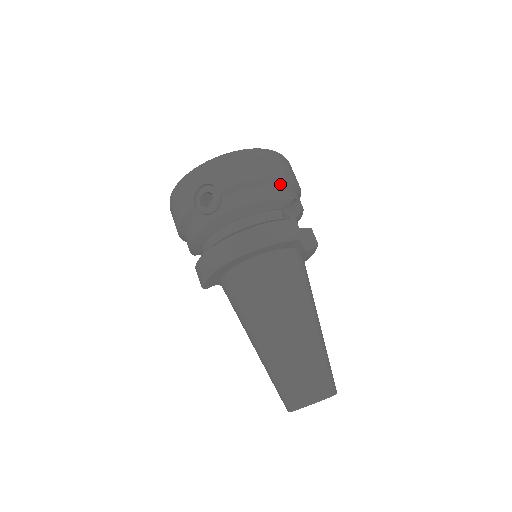
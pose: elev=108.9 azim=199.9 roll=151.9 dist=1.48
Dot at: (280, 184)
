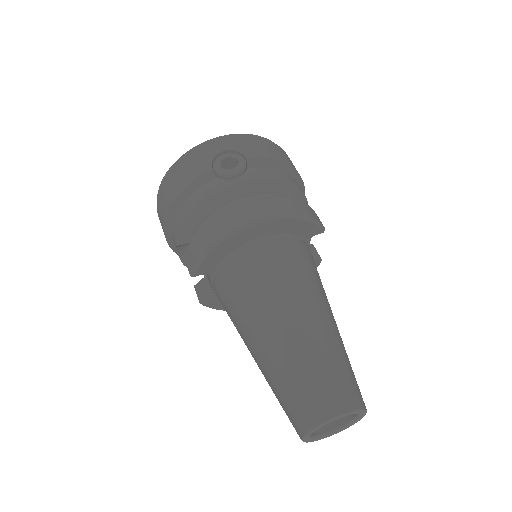
Dot at: (298, 182)
